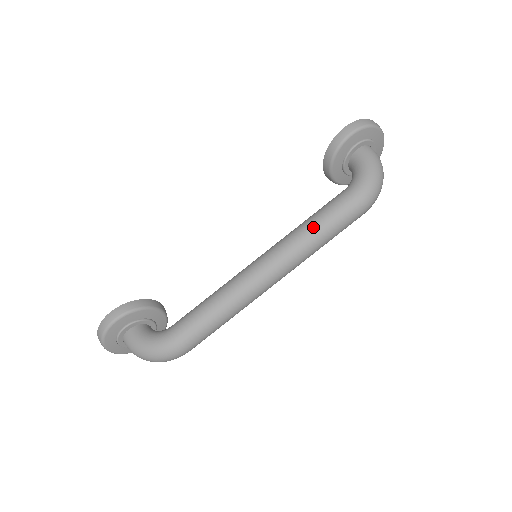
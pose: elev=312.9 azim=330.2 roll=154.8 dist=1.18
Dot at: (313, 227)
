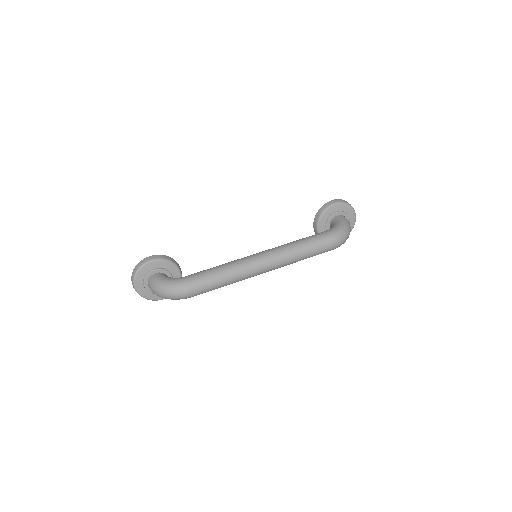
Dot at: (299, 243)
